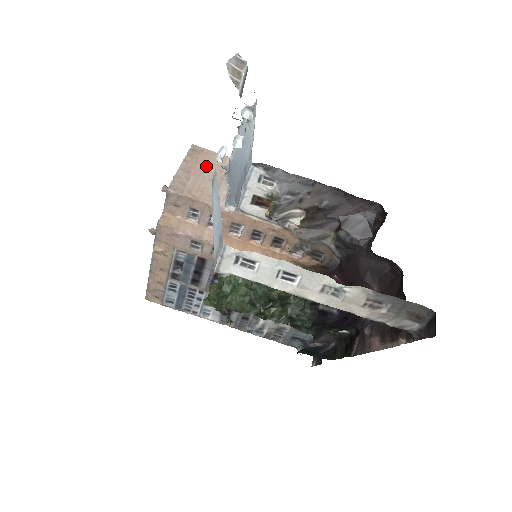
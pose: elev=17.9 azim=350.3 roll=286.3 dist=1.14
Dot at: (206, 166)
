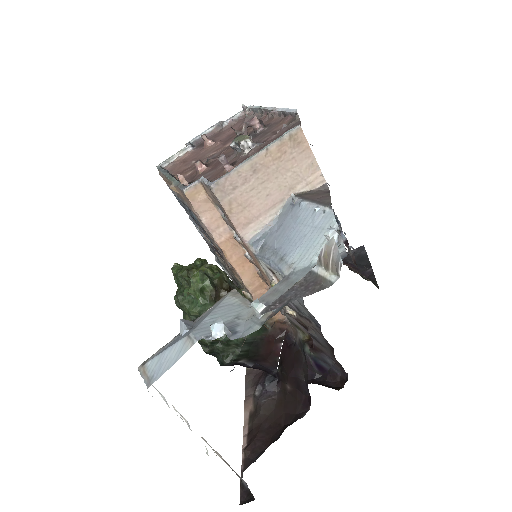
Dot at: (282, 172)
